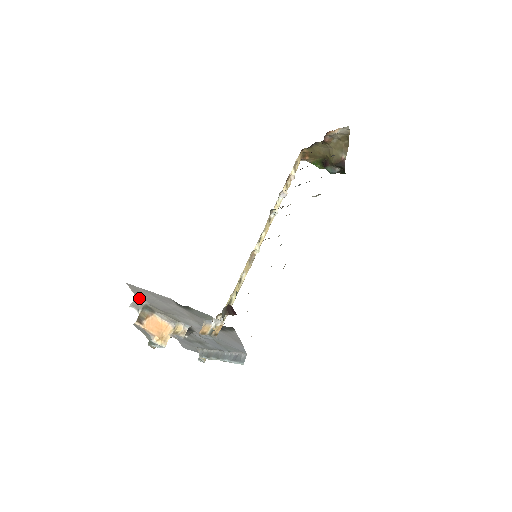
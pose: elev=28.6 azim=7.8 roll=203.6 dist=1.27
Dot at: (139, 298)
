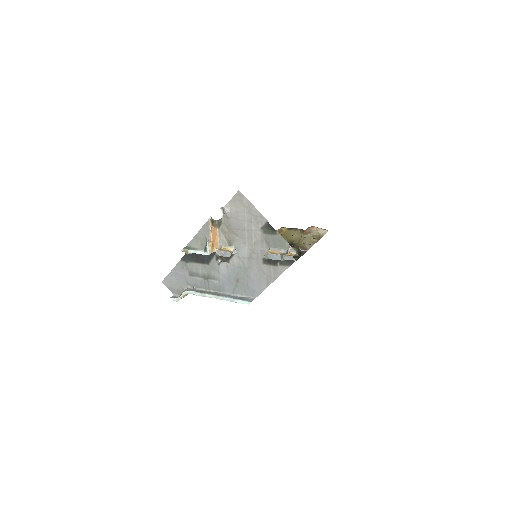
Dot at: (227, 209)
